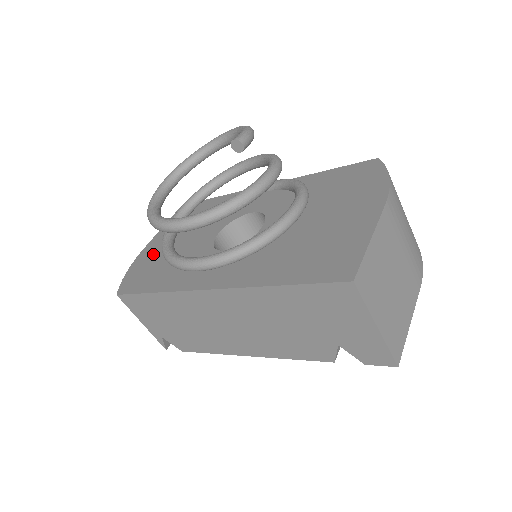
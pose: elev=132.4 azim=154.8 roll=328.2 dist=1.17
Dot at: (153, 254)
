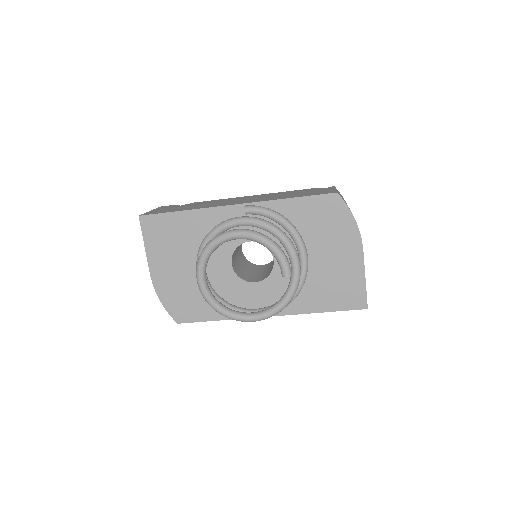
Dot at: (173, 283)
